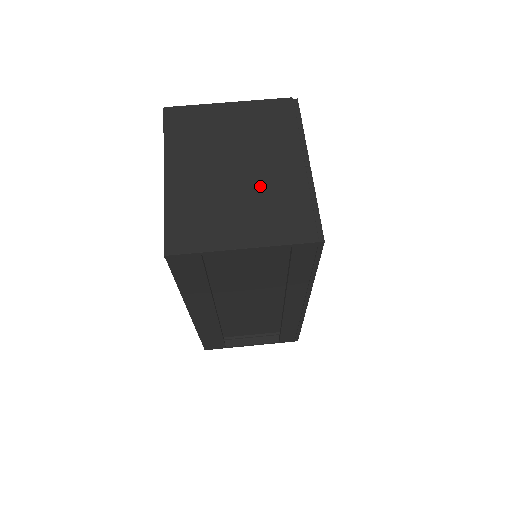
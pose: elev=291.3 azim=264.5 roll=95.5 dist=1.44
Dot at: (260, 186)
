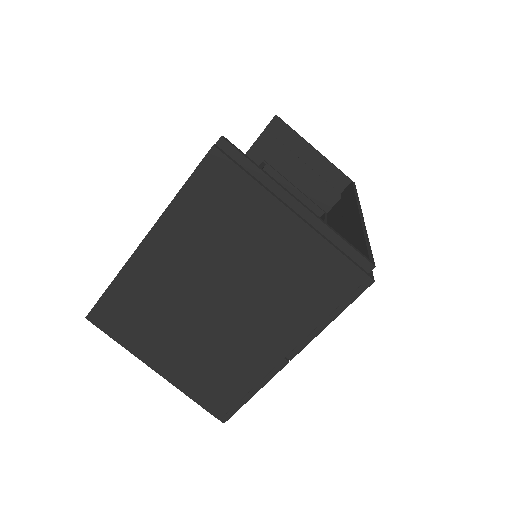
Dot at: (222, 337)
